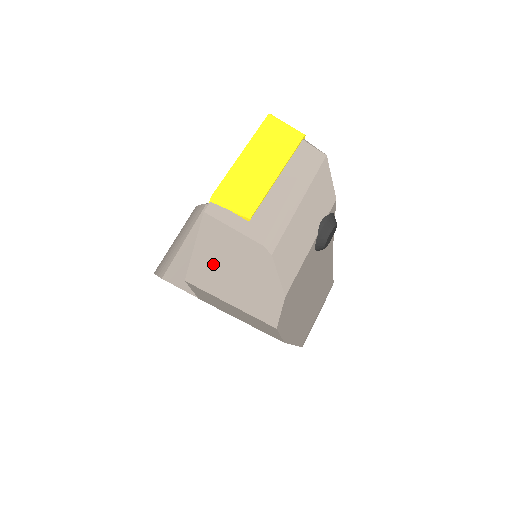
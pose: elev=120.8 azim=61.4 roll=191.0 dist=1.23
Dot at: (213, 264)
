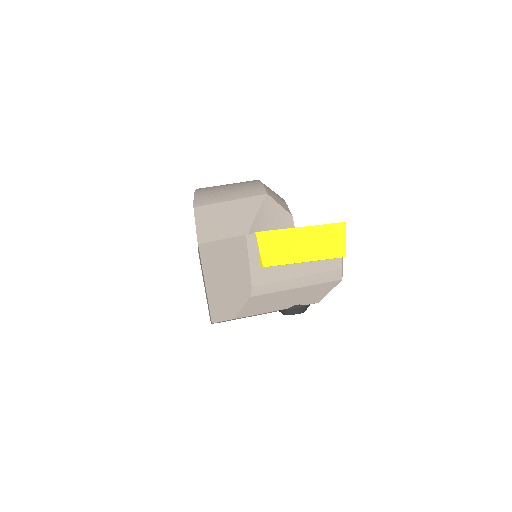
Dot at: (220, 259)
